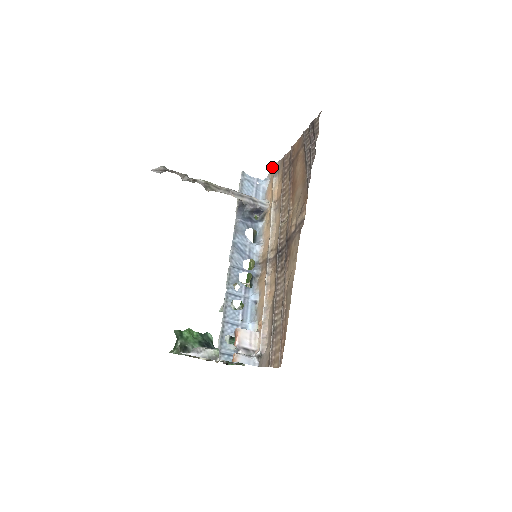
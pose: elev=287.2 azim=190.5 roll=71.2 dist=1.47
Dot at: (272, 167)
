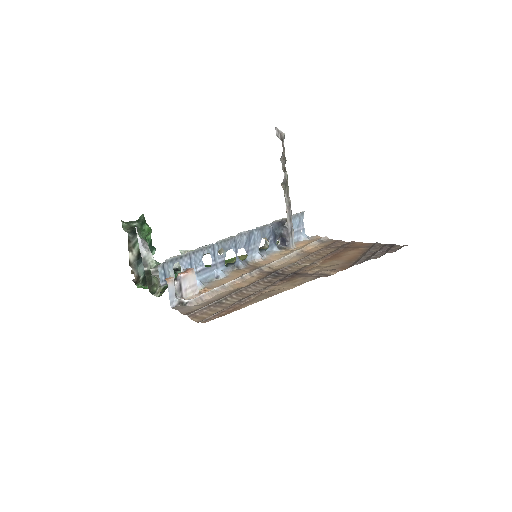
Dot at: occluded
